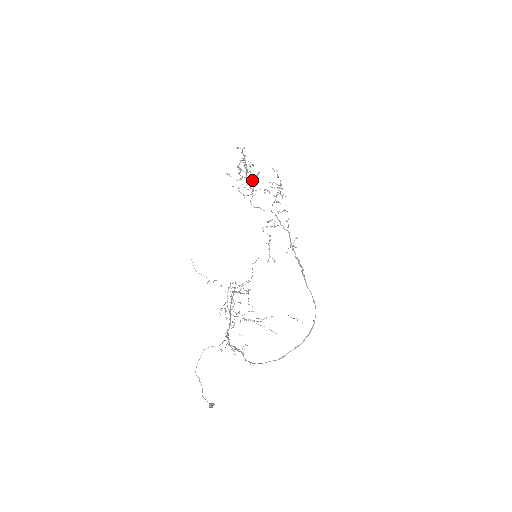
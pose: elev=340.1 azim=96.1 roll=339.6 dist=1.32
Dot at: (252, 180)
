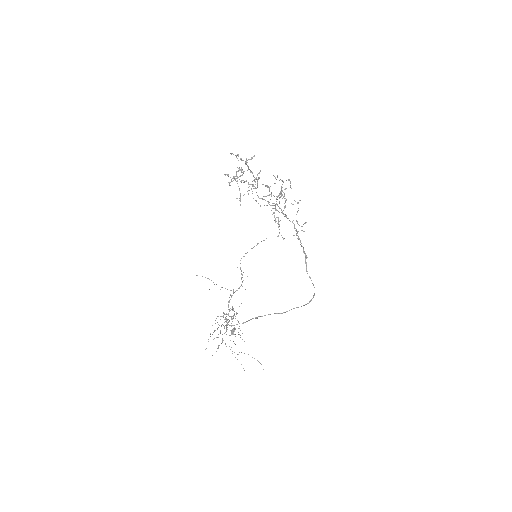
Dot at: (248, 190)
